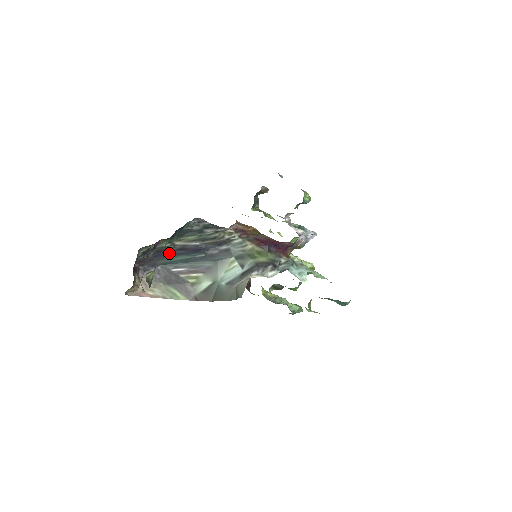
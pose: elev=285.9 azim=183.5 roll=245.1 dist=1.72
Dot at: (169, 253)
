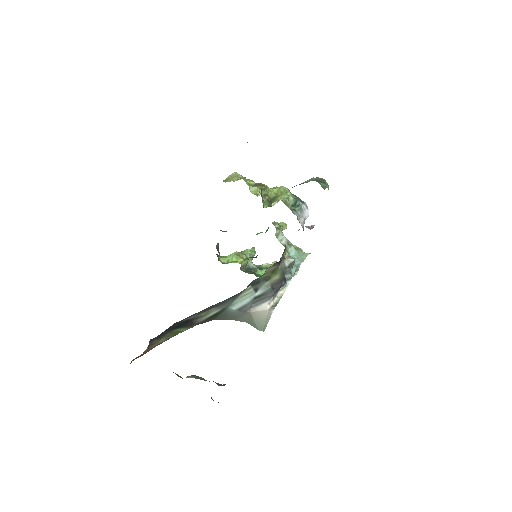
Dot at: occluded
